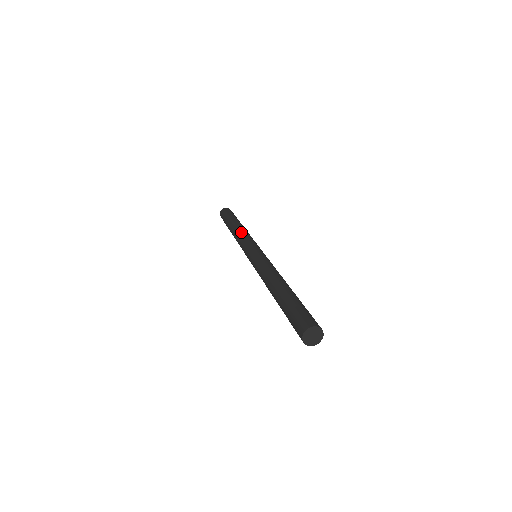
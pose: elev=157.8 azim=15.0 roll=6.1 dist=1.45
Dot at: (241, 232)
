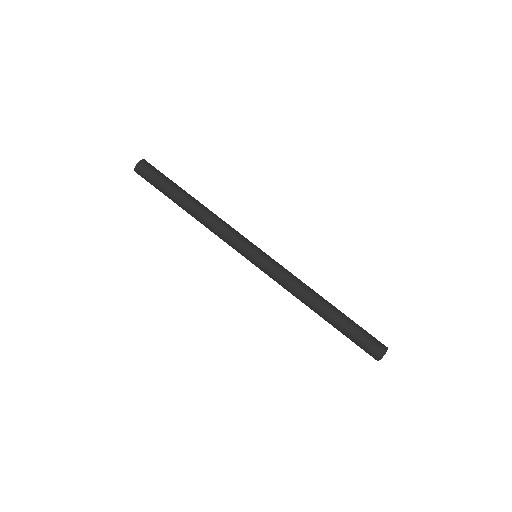
Dot at: (217, 219)
